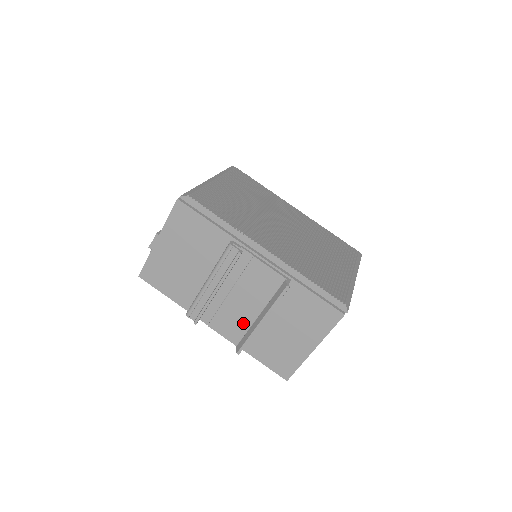
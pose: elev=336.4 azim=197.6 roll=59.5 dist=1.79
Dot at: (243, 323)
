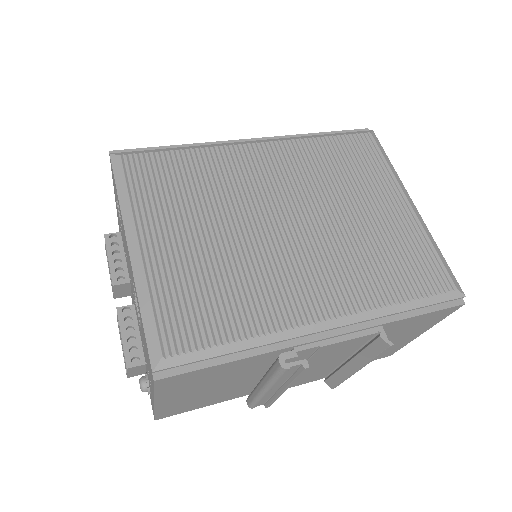
Dot at: (325, 371)
